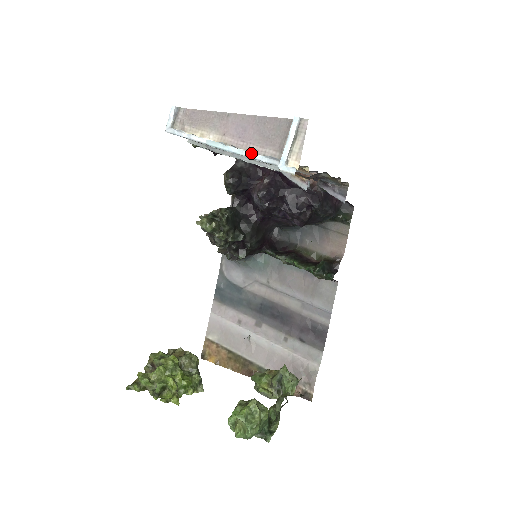
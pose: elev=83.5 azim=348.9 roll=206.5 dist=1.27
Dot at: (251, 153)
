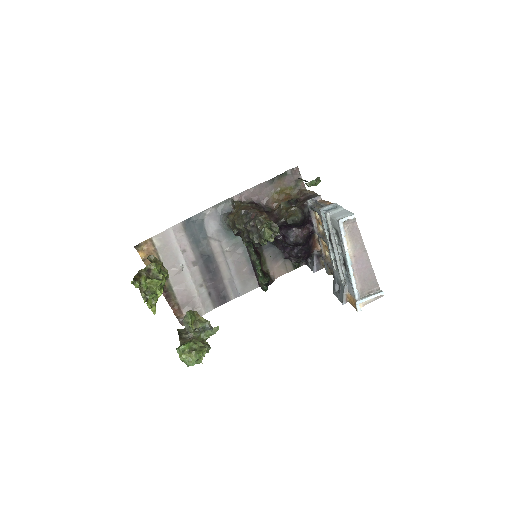
Dot at: (355, 281)
